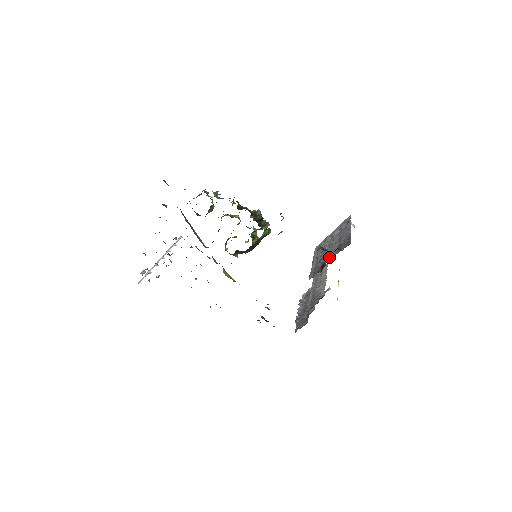
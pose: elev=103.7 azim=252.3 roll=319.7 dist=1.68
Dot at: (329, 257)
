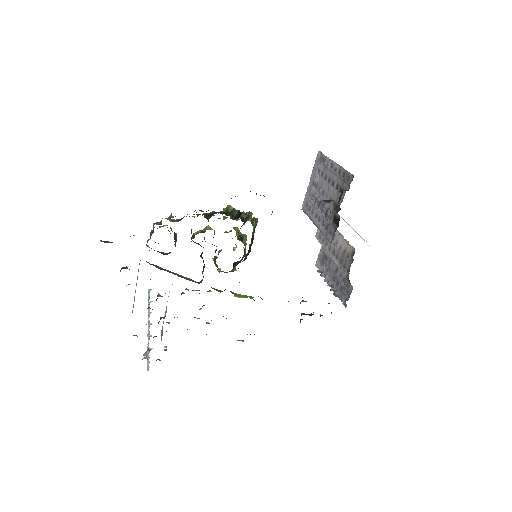
Dot at: (337, 206)
